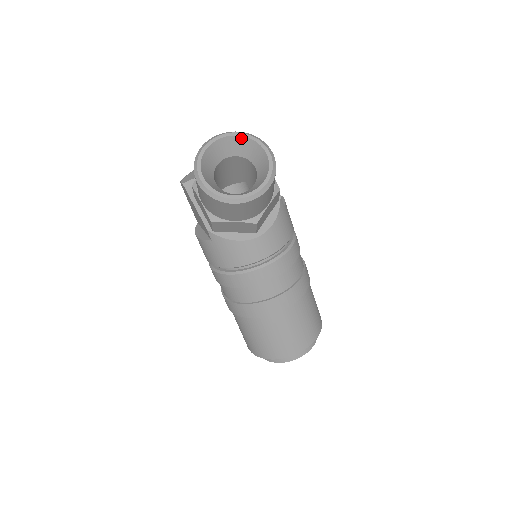
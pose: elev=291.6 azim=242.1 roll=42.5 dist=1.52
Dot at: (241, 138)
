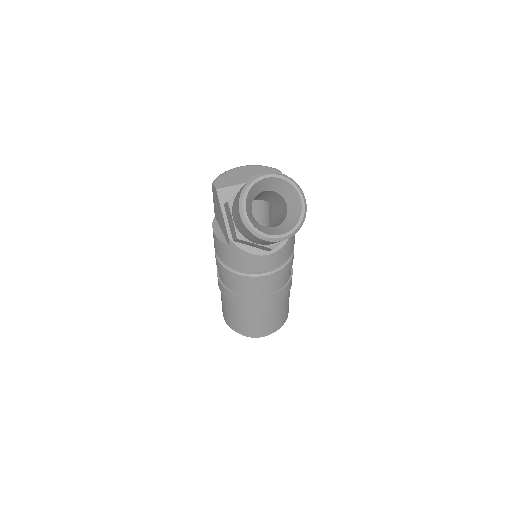
Dot at: (284, 181)
